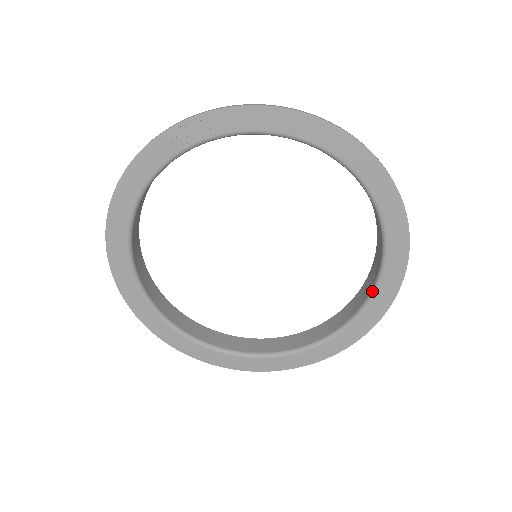
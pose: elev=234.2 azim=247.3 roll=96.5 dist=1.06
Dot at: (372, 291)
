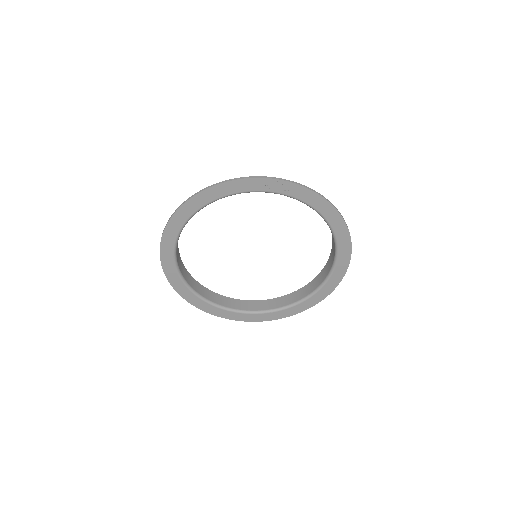
Dot at: (300, 301)
